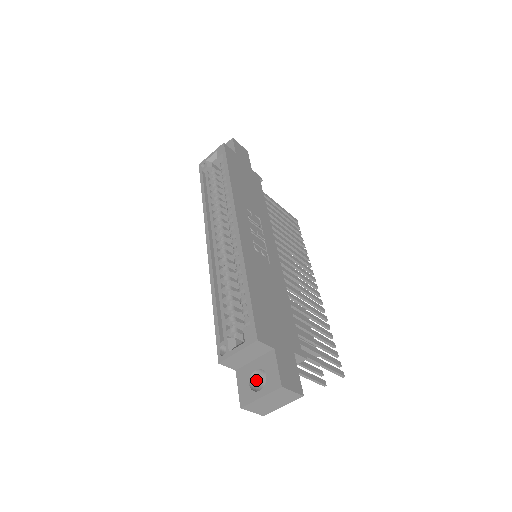
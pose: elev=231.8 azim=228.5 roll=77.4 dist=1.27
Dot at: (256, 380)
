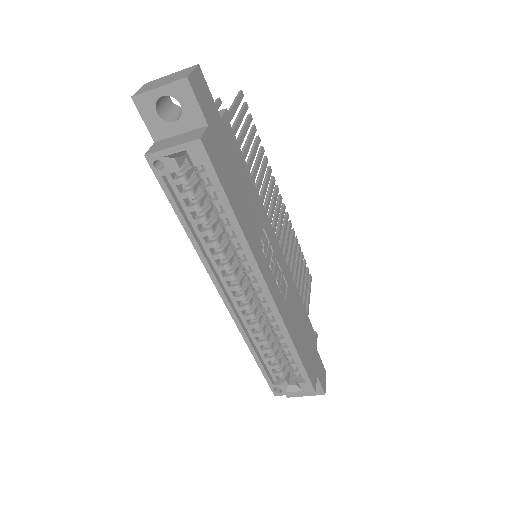
Dot at: occluded
